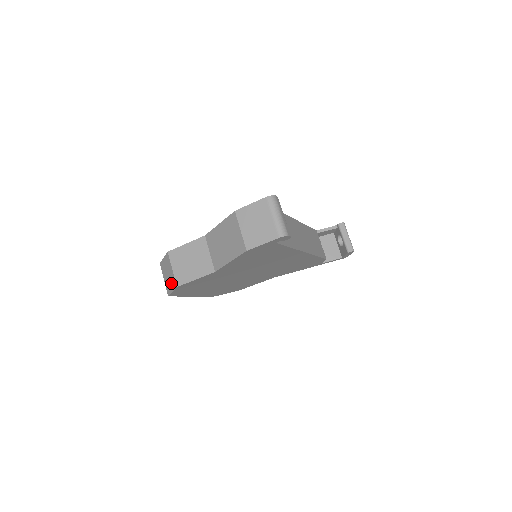
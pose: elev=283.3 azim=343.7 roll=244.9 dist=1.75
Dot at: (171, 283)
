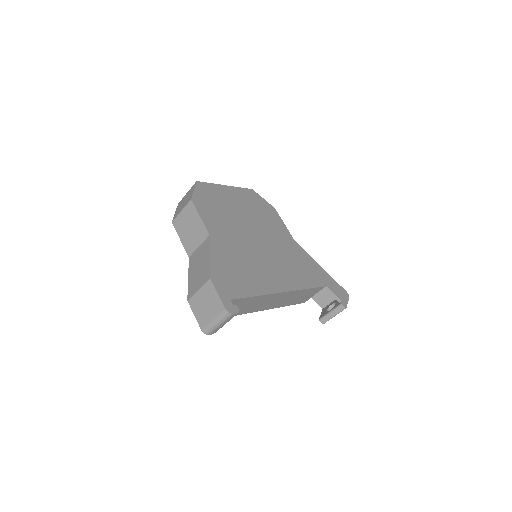
Dot at: (178, 210)
